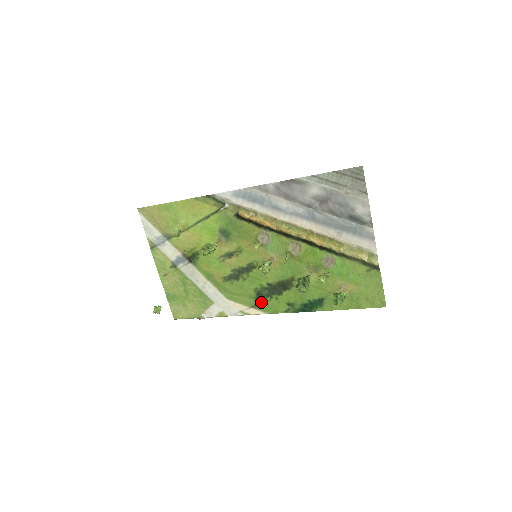
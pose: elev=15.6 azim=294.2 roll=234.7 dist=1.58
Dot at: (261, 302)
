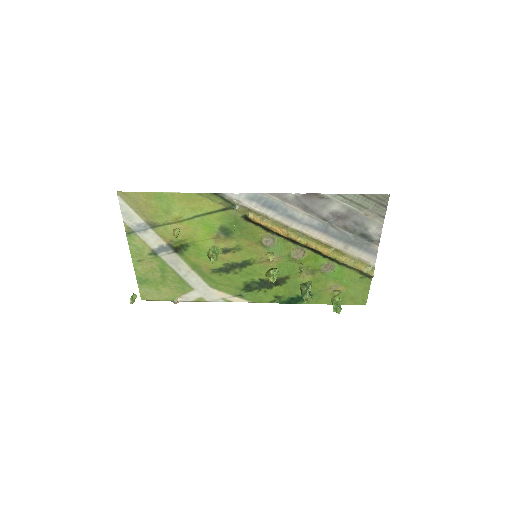
Dot at: (248, 293)
